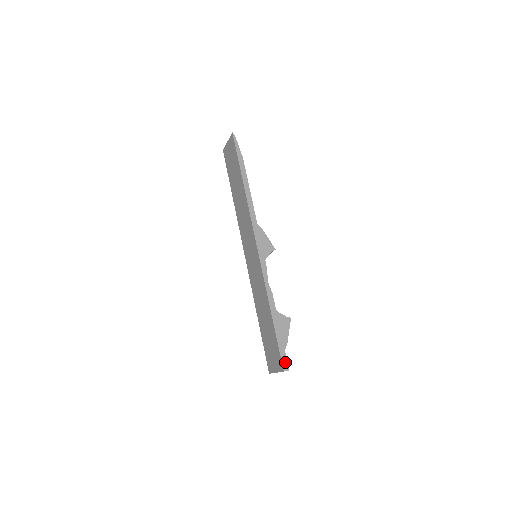
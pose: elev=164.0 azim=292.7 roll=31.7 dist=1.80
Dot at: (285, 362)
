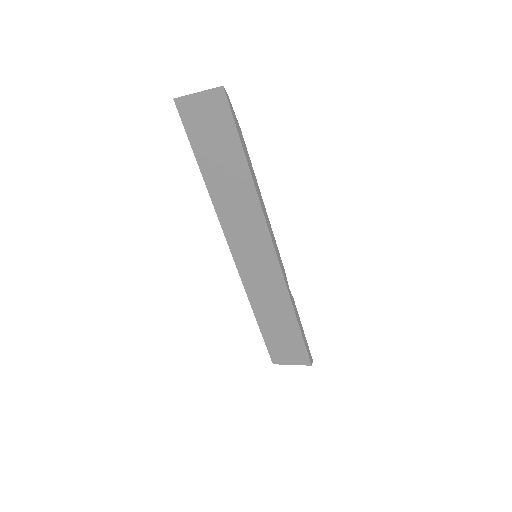
Dot at: (310, 357)
